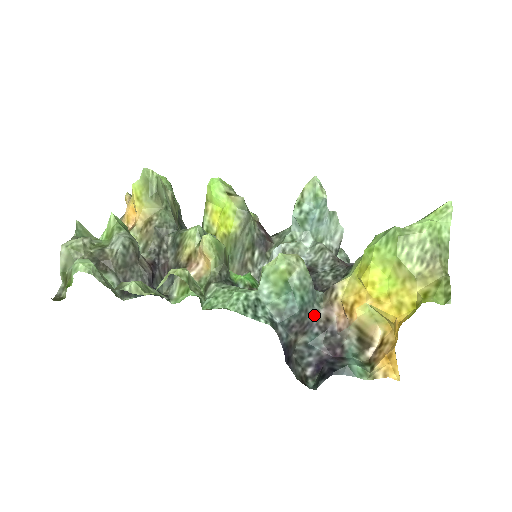
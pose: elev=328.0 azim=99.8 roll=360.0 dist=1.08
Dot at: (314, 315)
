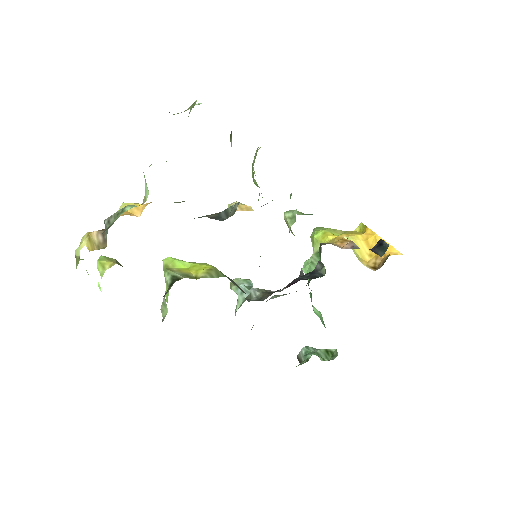
Dot at: occluded
